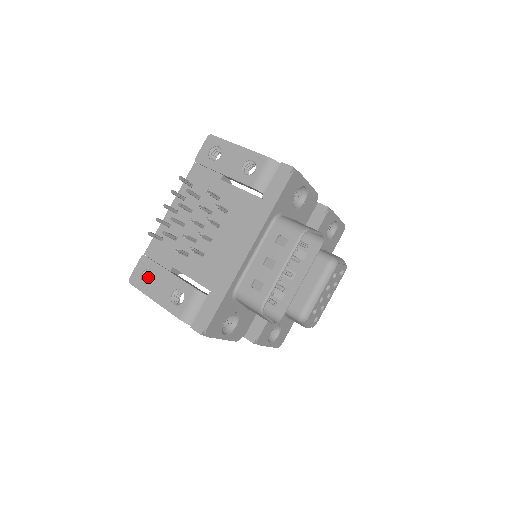
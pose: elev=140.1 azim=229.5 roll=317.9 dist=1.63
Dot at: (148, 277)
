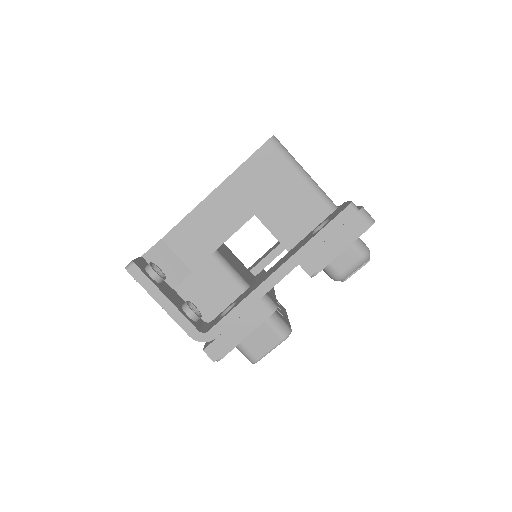
Dot at: occluded
